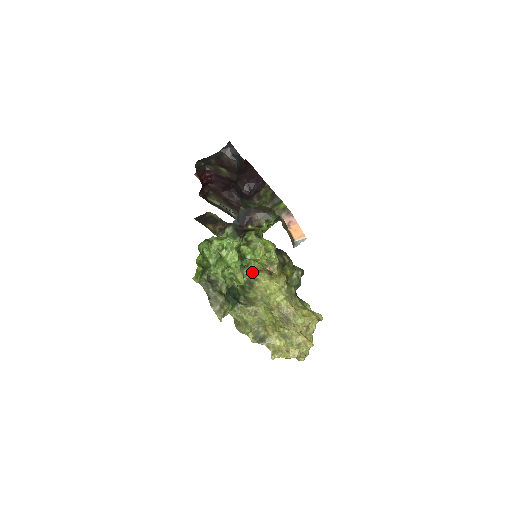
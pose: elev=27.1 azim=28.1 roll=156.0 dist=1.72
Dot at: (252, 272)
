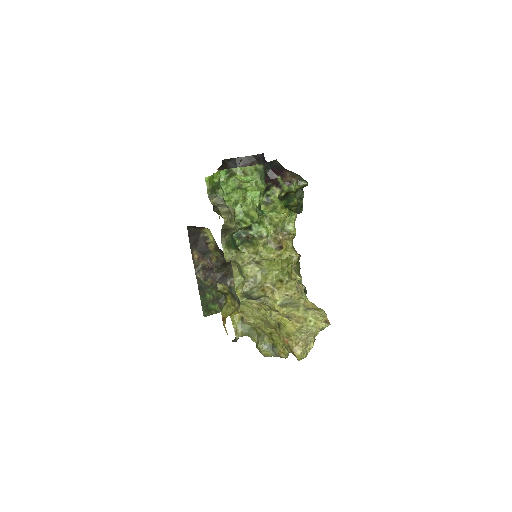
Dot at: (260, 236)
